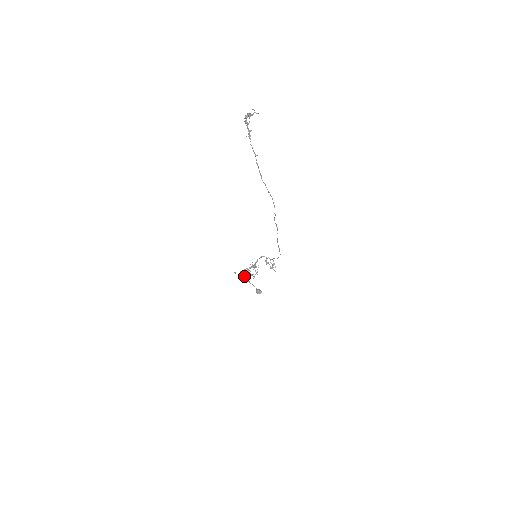
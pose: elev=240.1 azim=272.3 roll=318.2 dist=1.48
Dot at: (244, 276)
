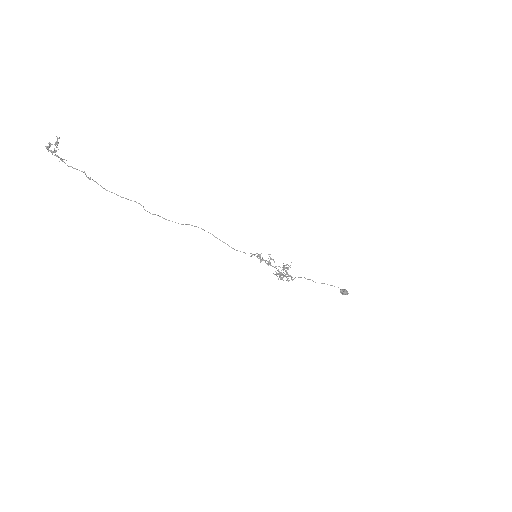
Dot at: occluded
